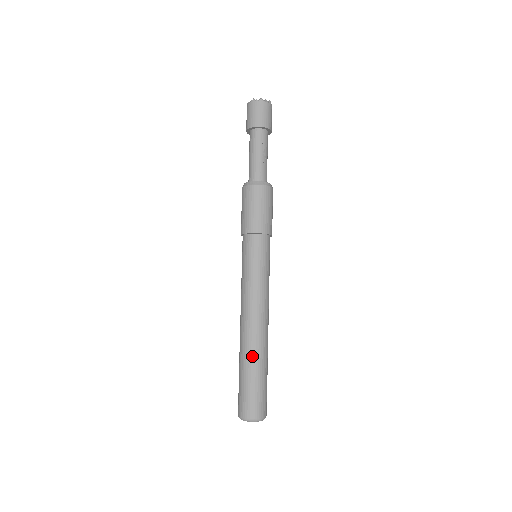
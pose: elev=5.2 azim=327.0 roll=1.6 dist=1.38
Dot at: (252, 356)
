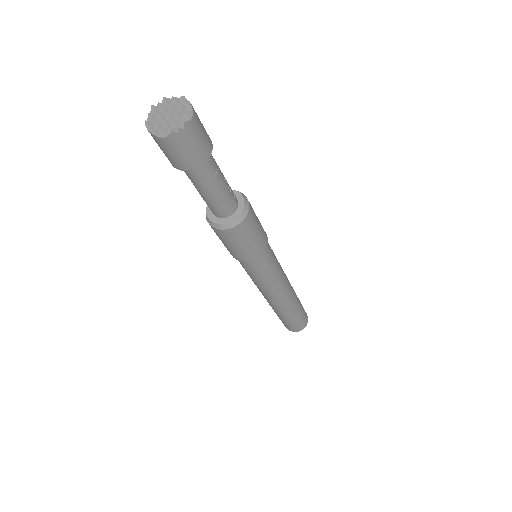
Dot at: (293, 310)
